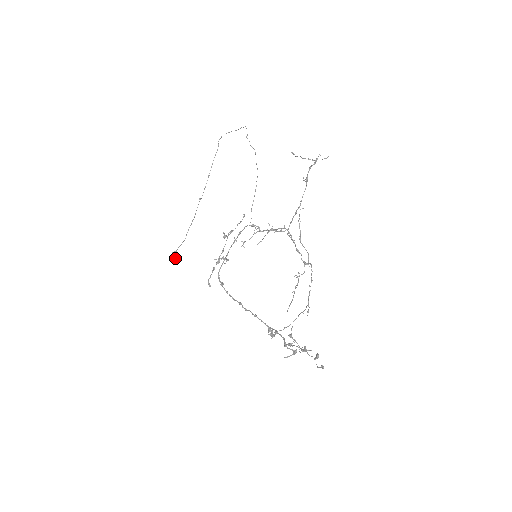
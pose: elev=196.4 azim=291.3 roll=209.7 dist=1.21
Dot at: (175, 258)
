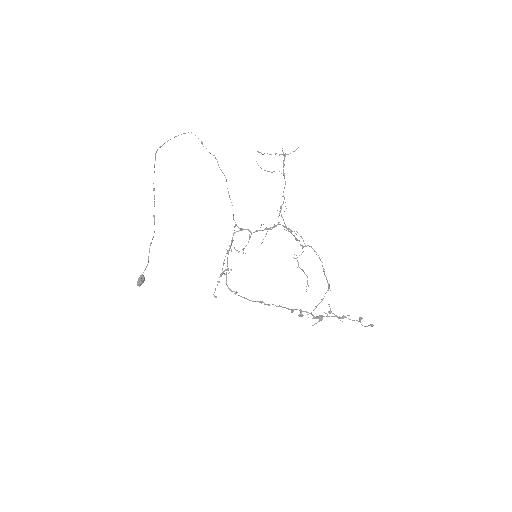
Dot at: (143, 282)
